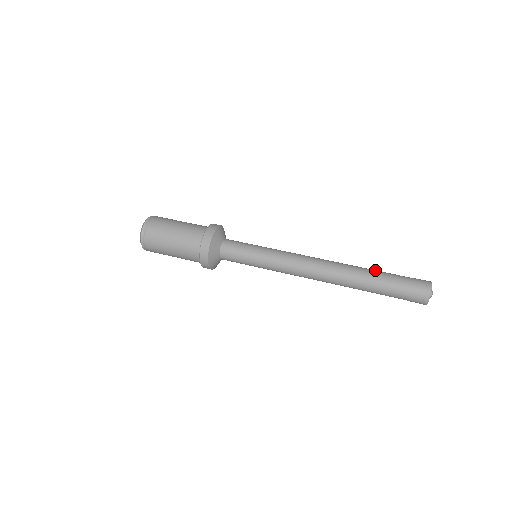
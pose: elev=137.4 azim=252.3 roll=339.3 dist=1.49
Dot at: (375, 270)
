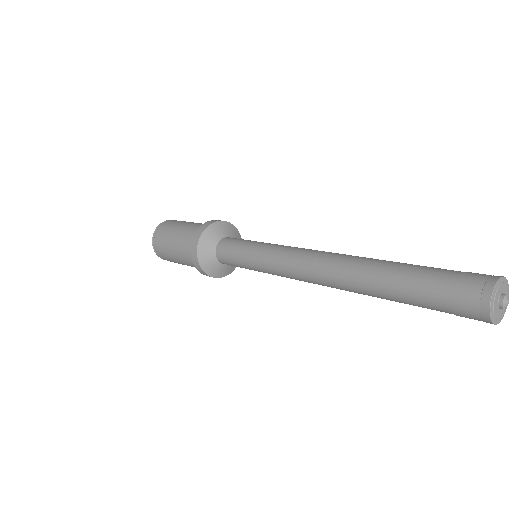
Dot at: (399, 263)
